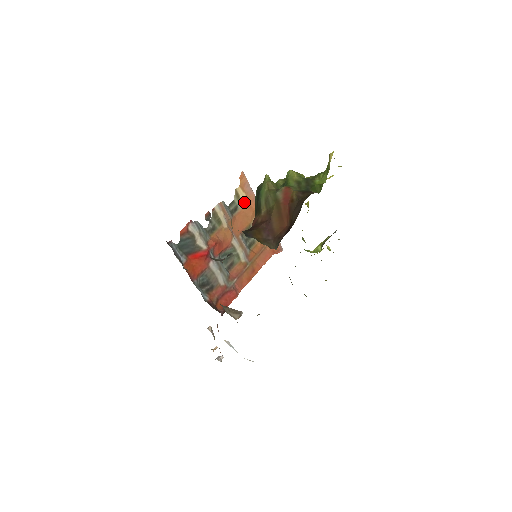
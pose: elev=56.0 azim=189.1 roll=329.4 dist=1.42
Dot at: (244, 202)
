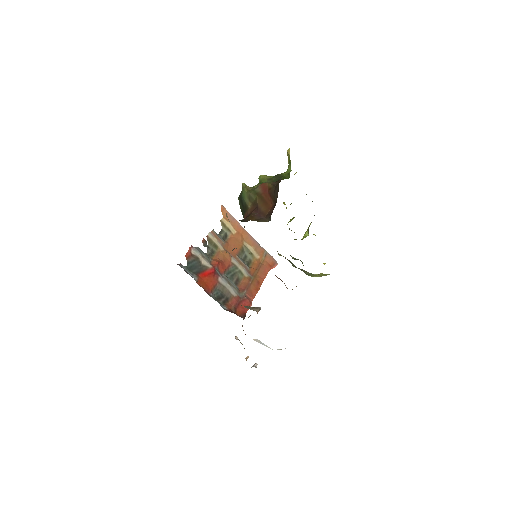
Dot at: (231, 229)
